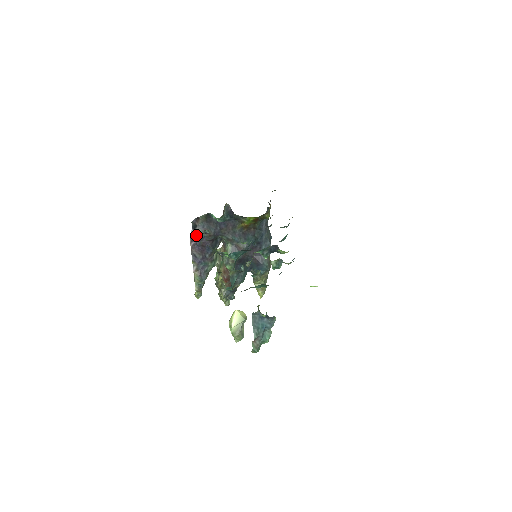
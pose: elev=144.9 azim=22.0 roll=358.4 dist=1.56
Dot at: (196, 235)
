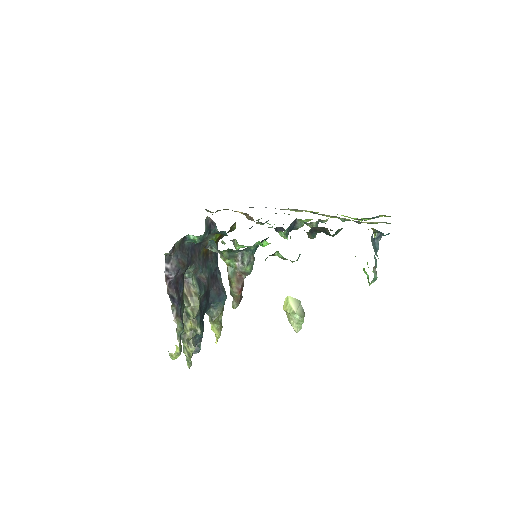
Dot at: (172, 269)
